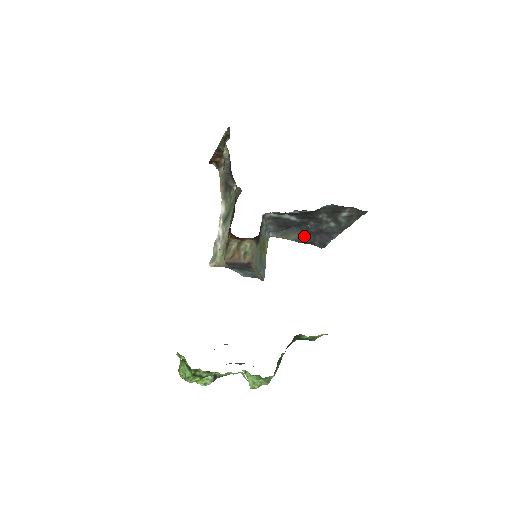
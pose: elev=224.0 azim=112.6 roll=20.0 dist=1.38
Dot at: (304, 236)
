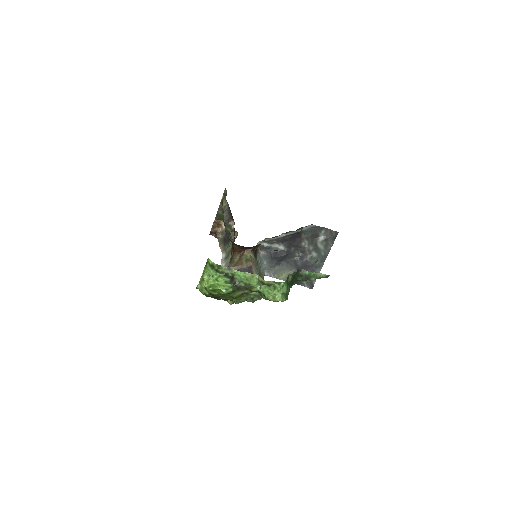
Dot at: occluded
